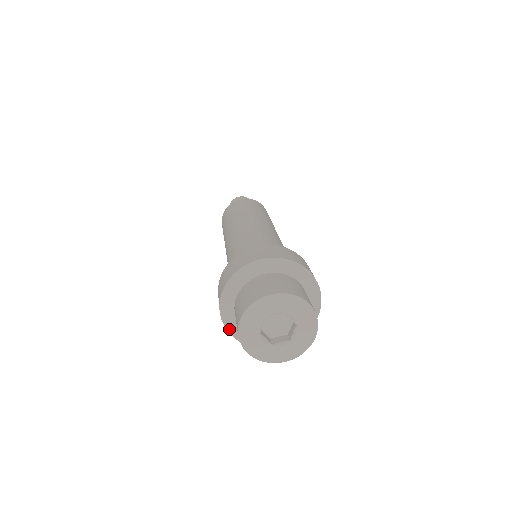
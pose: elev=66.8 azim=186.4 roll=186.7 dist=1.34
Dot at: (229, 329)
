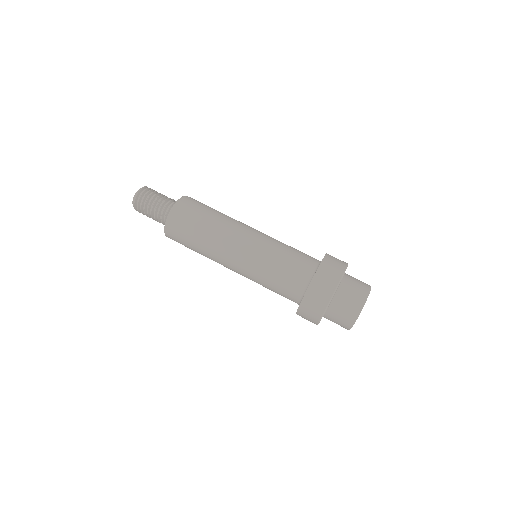
Dot at: occluded
